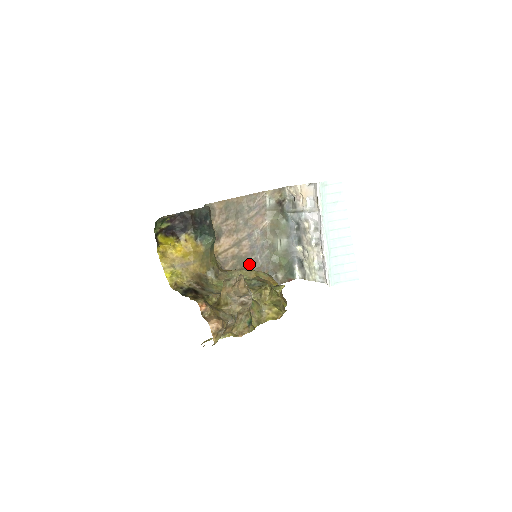
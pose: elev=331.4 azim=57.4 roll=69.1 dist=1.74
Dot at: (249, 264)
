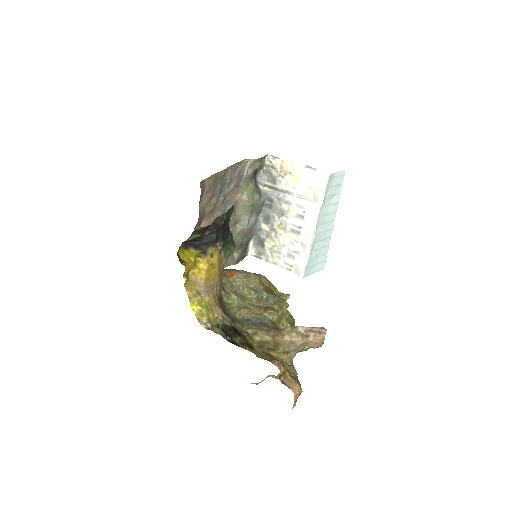
Dot at: occluded
